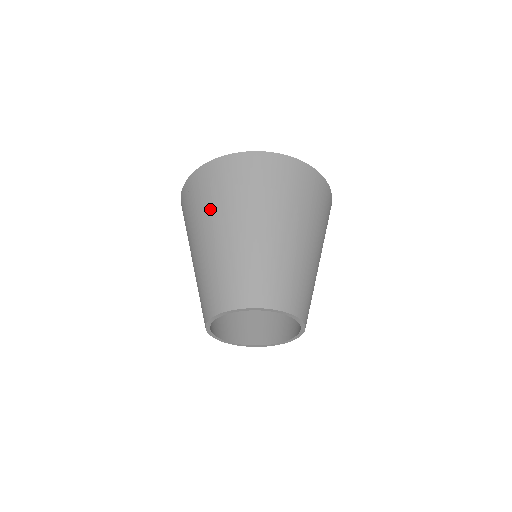
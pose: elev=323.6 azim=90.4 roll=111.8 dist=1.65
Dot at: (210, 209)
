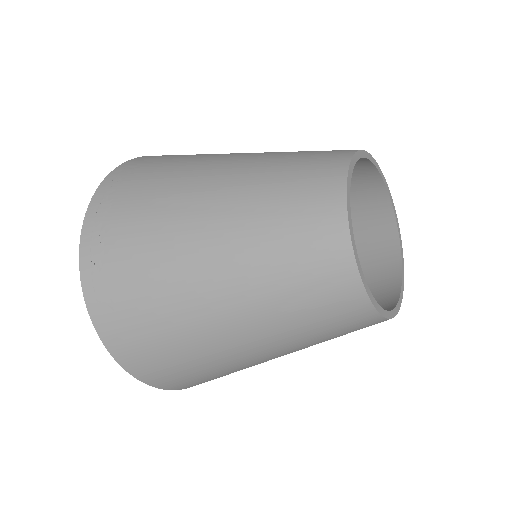
Dot at: (202, 154)
